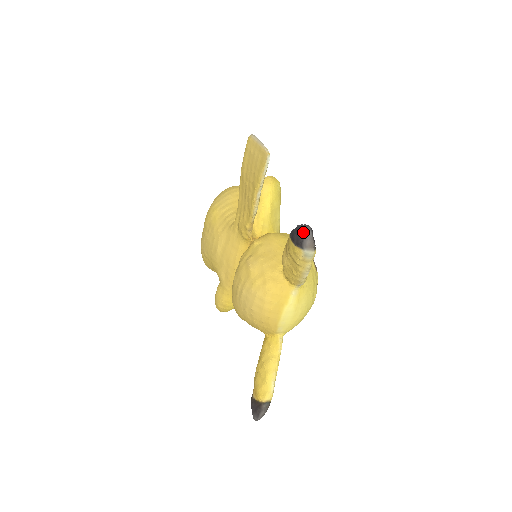
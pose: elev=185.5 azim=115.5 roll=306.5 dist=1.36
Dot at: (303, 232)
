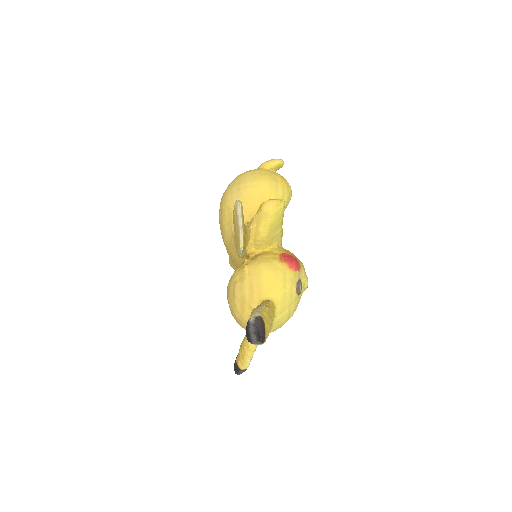
Dot at: (249, 340)
